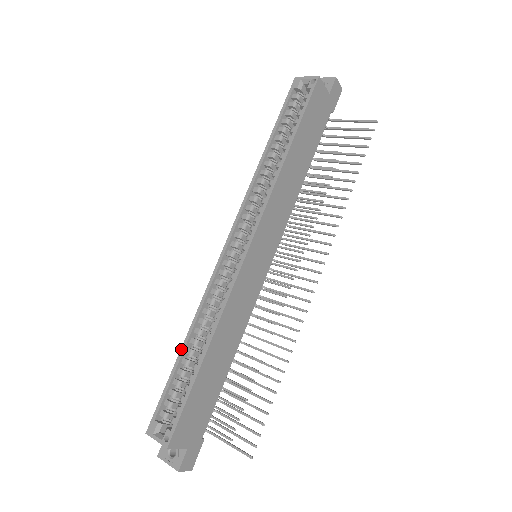
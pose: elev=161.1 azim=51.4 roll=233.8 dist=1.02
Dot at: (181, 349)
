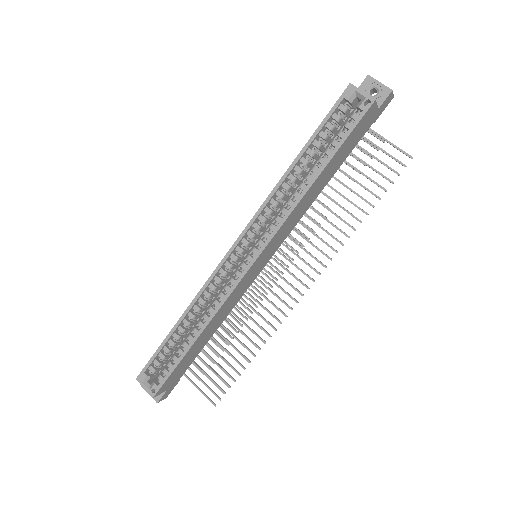
Dot at: (174, 326)
